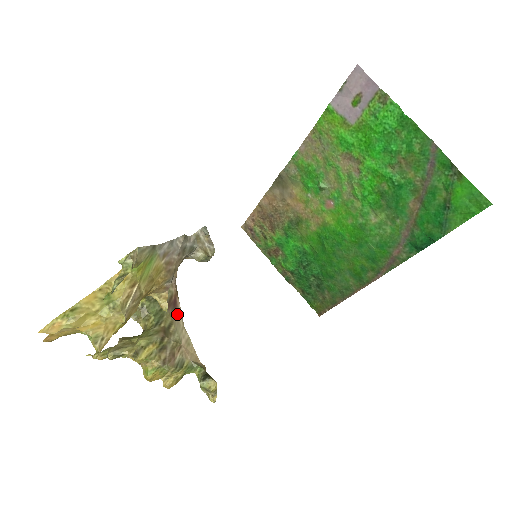
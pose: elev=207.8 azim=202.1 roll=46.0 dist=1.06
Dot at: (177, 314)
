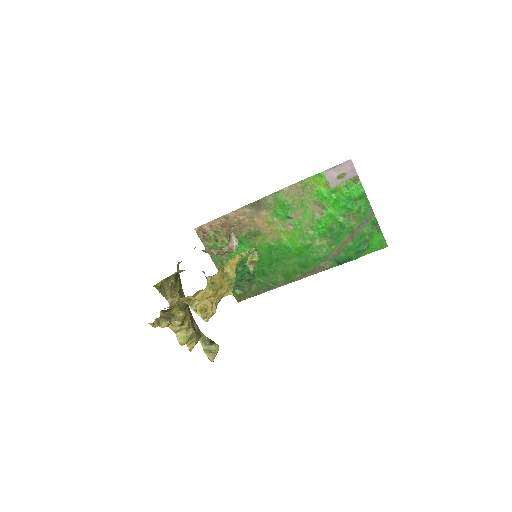
Dot at: occluded
